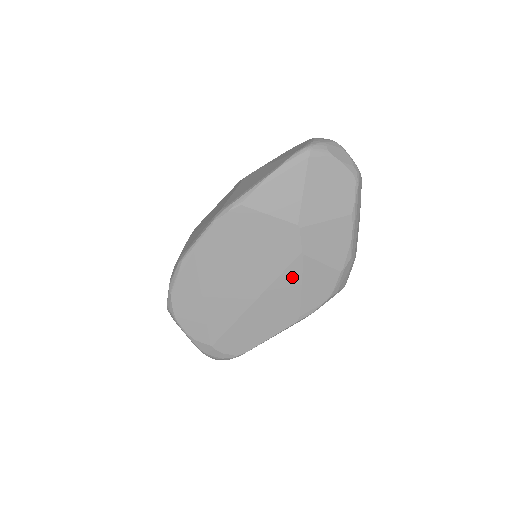
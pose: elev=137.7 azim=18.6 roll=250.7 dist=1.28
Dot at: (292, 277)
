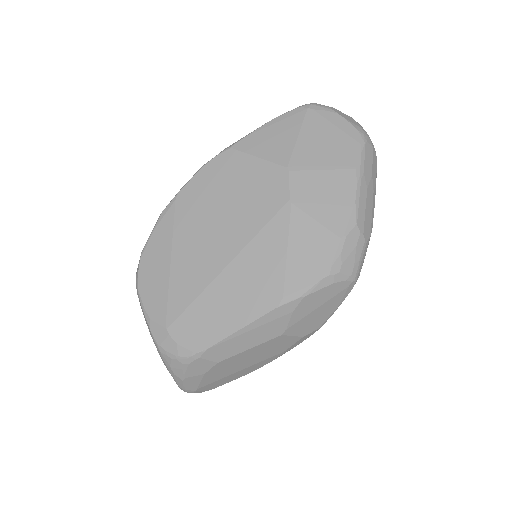
Dot at: (276, 234)
